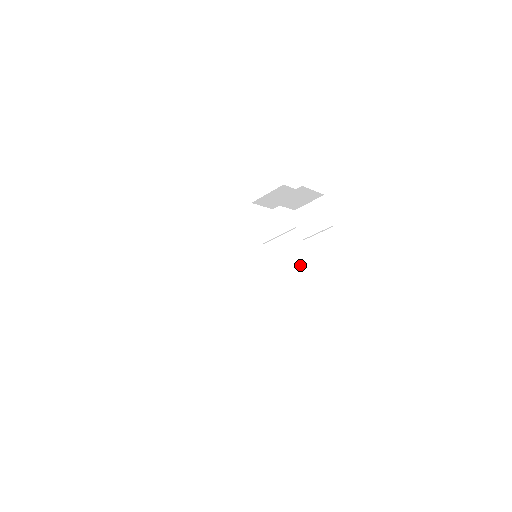
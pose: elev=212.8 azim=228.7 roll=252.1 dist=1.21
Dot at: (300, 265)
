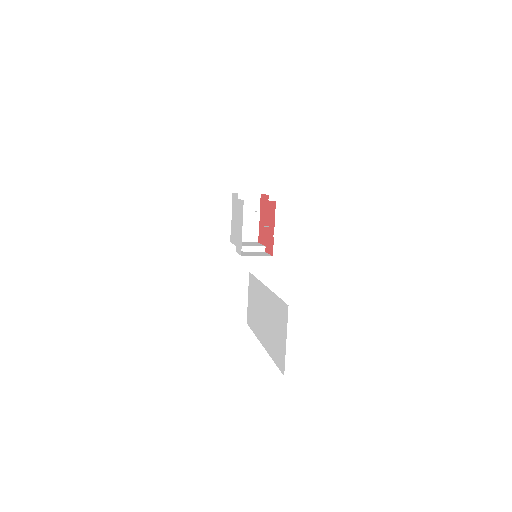
Dot at: (245, 251)
